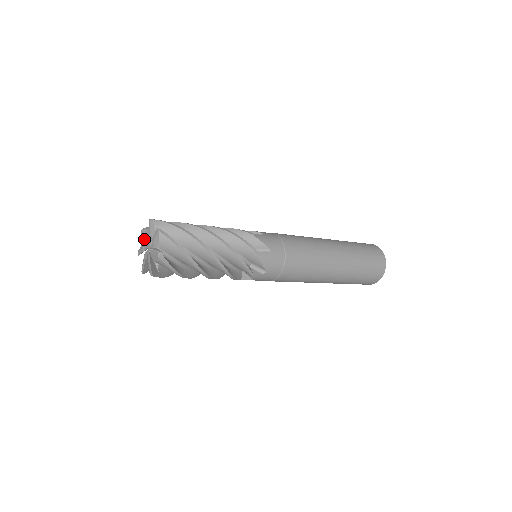
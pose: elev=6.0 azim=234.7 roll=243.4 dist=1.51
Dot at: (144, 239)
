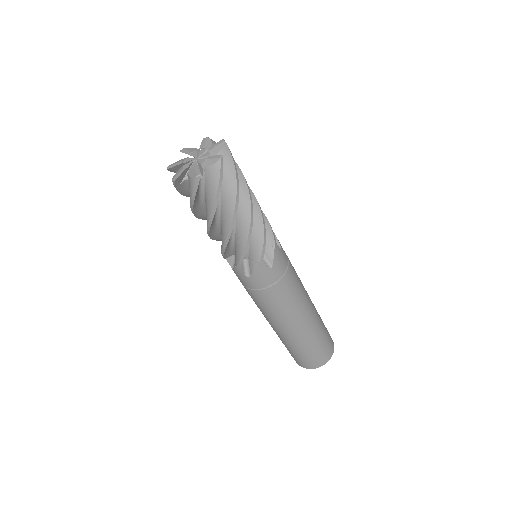
Dot at: (188, 153)
